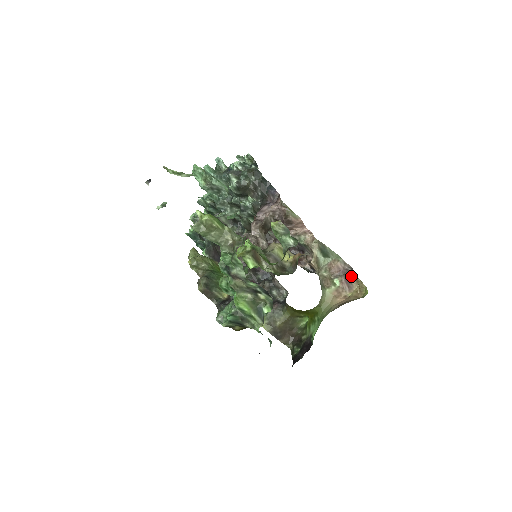
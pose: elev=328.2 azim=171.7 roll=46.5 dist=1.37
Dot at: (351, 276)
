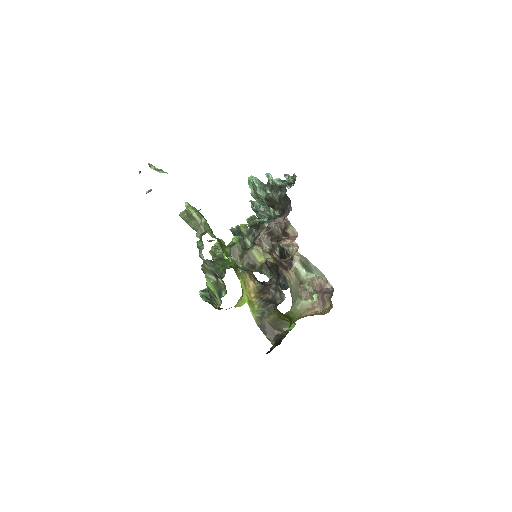
Dot at: (327, 295)
